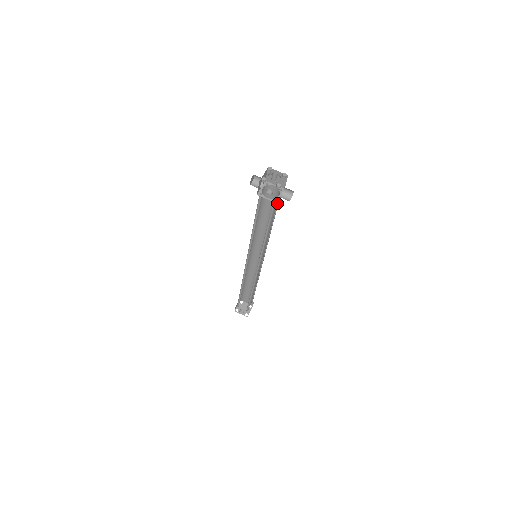
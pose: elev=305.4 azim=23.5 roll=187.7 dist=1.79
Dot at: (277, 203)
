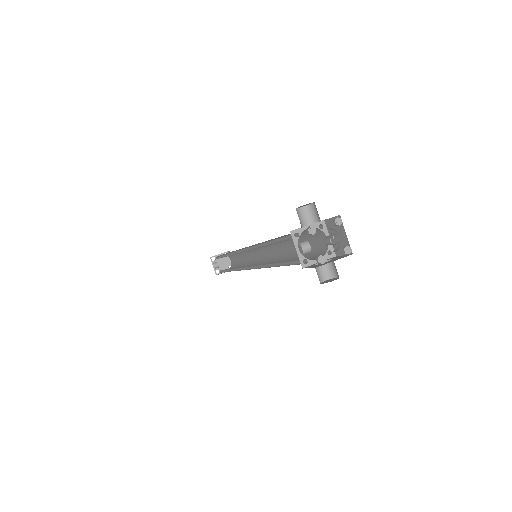
Dot at: occluded
